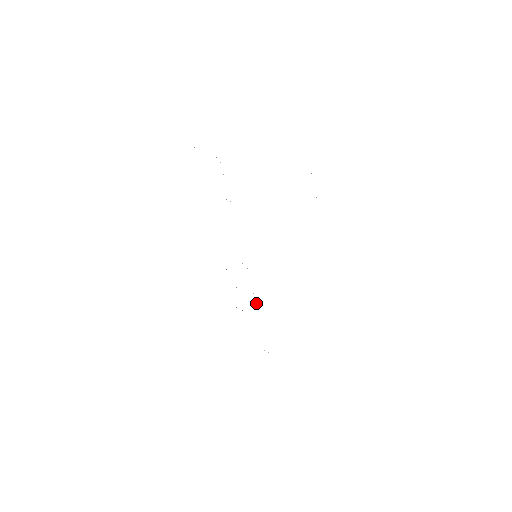
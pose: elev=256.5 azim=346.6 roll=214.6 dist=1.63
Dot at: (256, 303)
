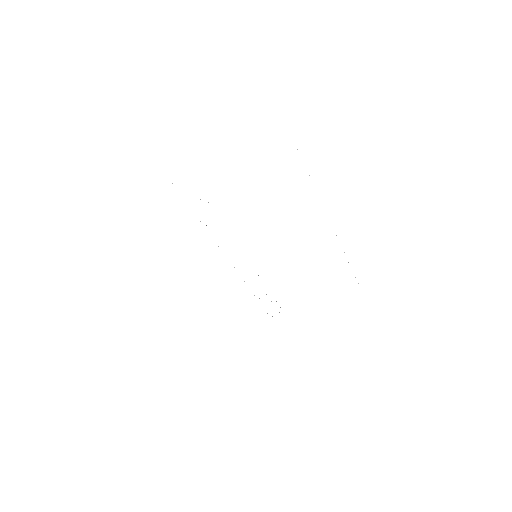
Dot at: occluded
